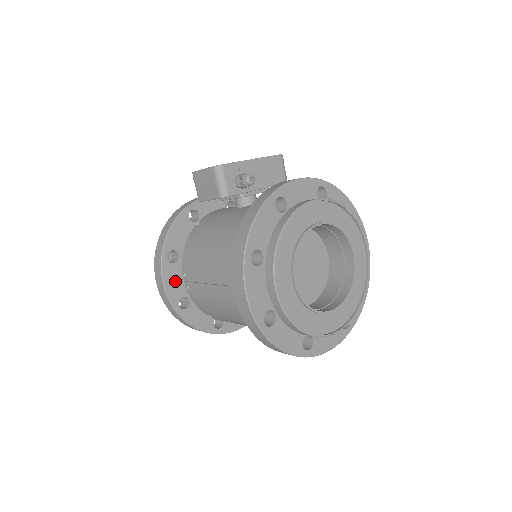
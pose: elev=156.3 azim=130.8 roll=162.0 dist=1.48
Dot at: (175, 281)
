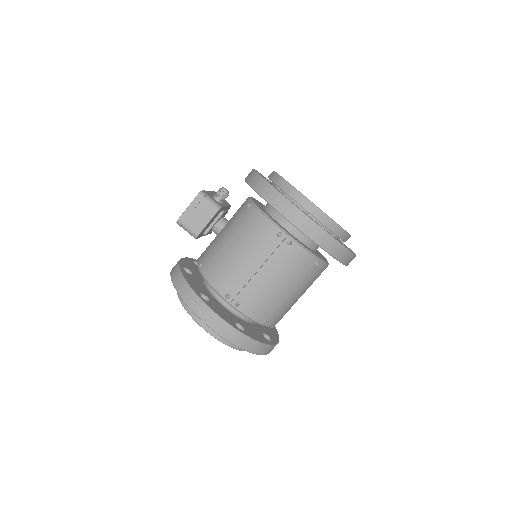
Dot at: (221, 313)
